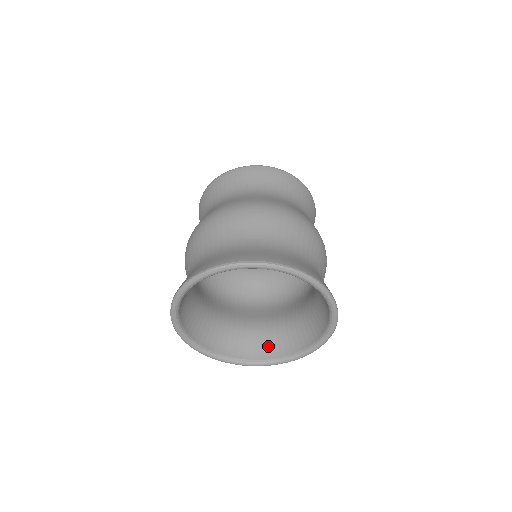
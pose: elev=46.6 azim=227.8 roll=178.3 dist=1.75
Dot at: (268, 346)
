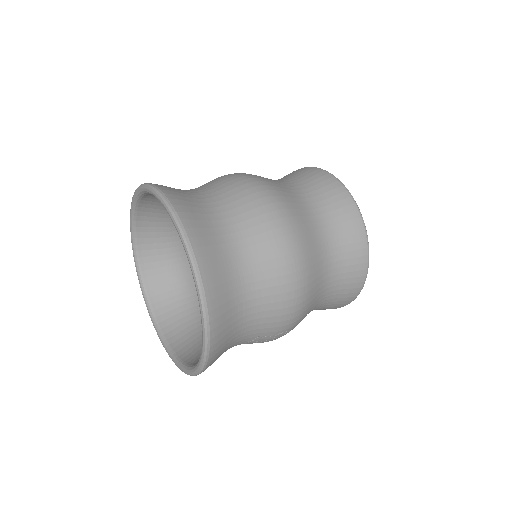
Dot at: (171, 312)
